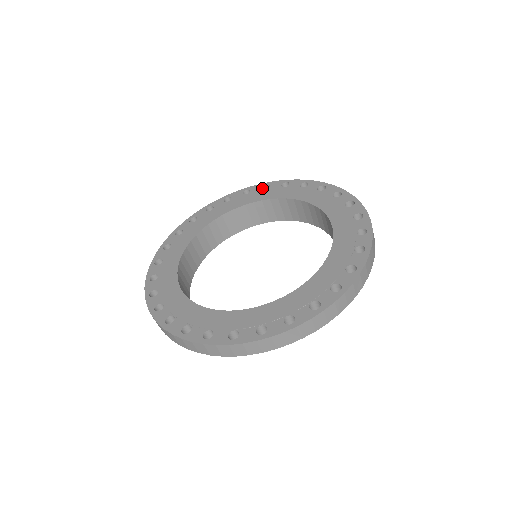
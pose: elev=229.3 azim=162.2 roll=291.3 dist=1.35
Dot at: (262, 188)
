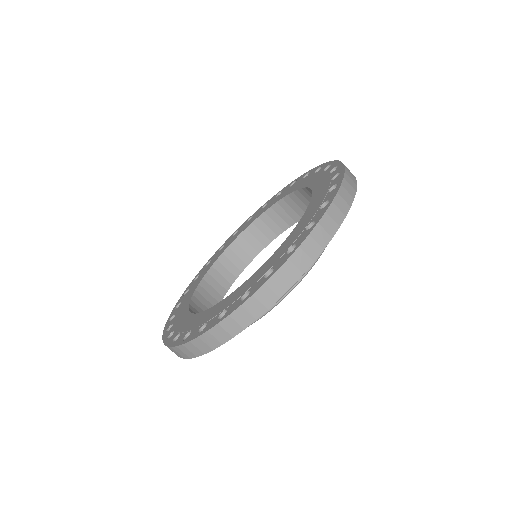
Dot at: occluded
